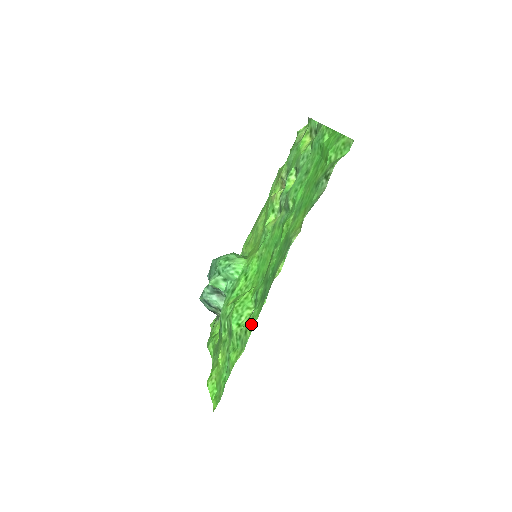
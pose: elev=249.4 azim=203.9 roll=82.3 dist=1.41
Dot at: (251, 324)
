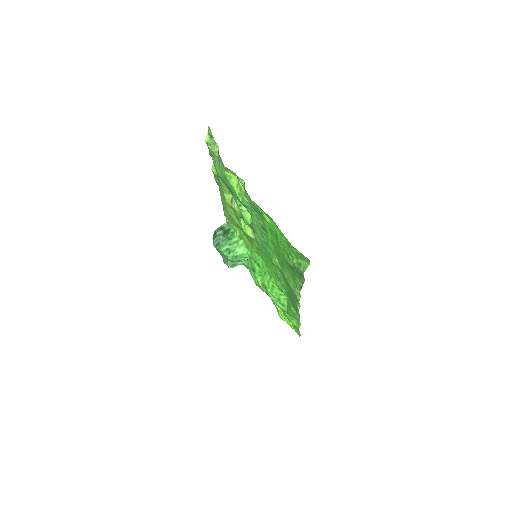
Dot at: (296, 316)
